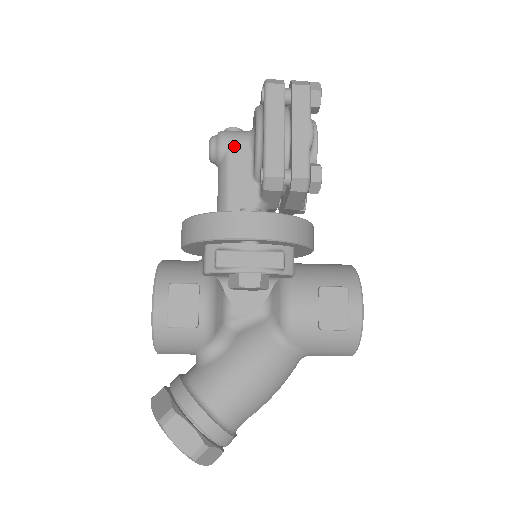
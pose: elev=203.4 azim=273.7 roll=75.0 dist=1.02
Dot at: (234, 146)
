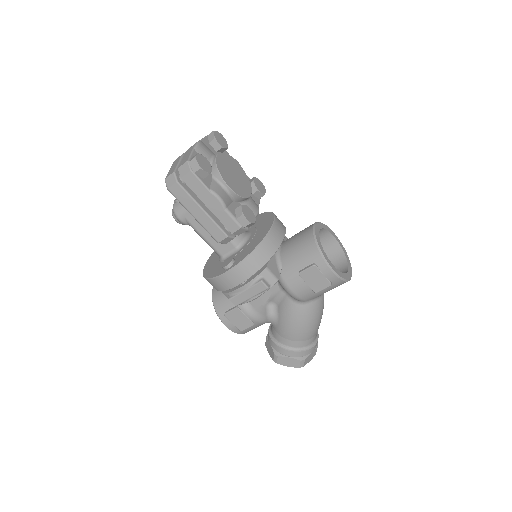
Dot at: (188, 217)
